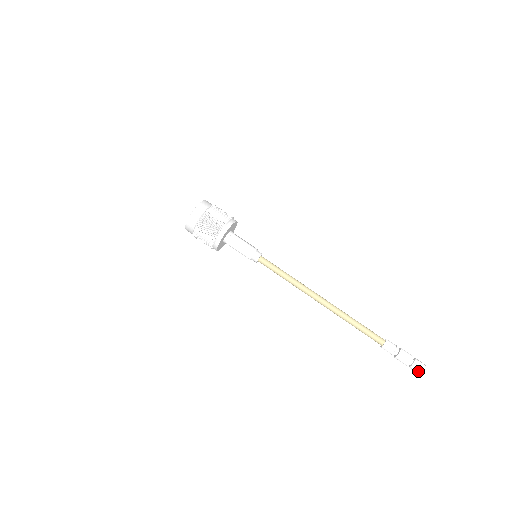
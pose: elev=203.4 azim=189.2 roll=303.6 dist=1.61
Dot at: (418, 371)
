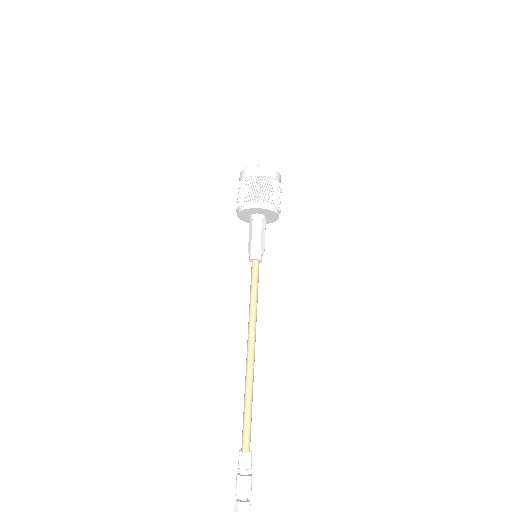
Dot at: out of frame
